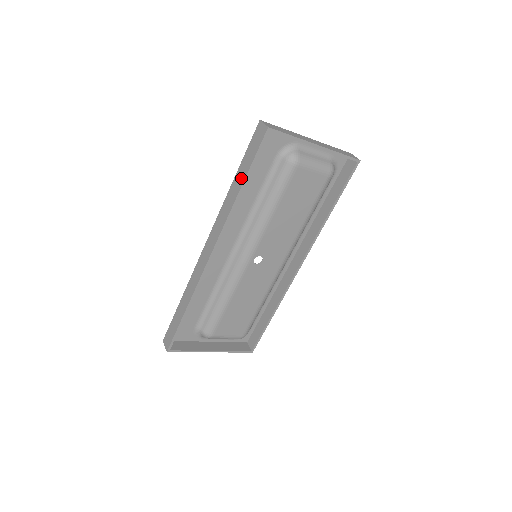
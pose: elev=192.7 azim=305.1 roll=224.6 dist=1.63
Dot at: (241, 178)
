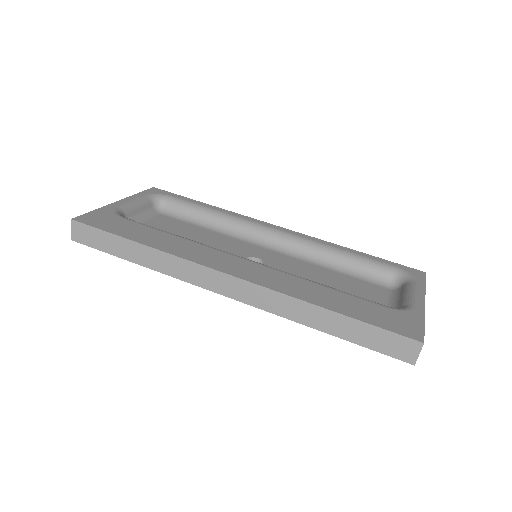
Dot at: (338, 330)
